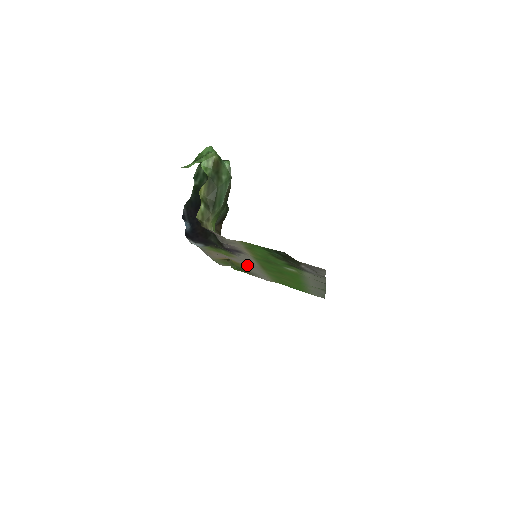
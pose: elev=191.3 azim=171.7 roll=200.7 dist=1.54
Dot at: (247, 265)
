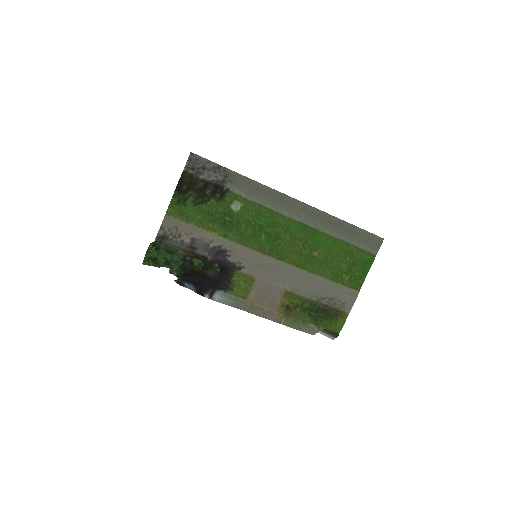
Dot at: (288, 284)
